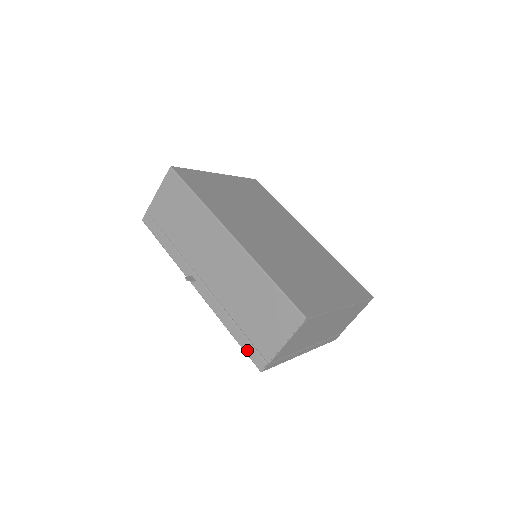
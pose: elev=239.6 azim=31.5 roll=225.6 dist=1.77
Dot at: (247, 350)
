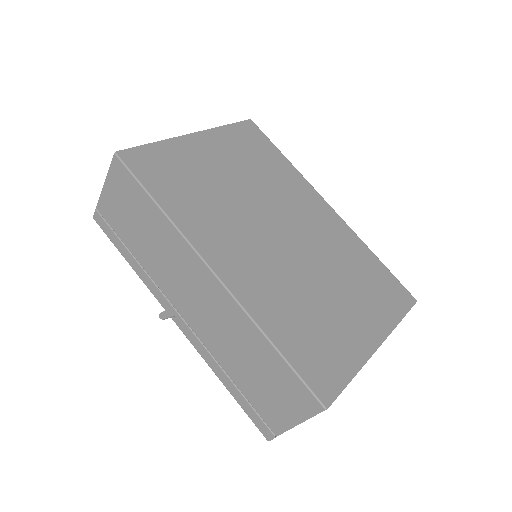
Dot at: (249, 413)
